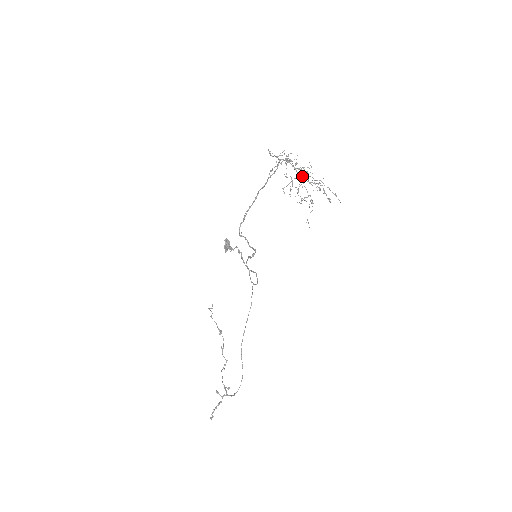
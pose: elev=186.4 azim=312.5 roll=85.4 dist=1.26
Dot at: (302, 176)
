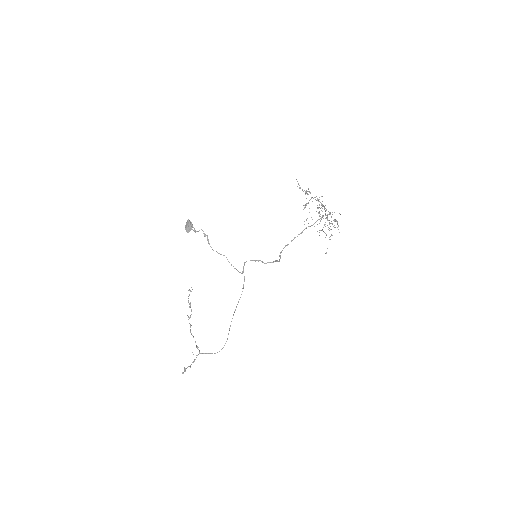
Dot at: occluded
